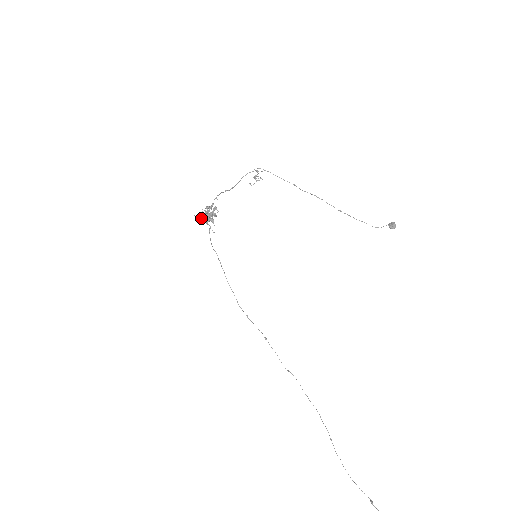
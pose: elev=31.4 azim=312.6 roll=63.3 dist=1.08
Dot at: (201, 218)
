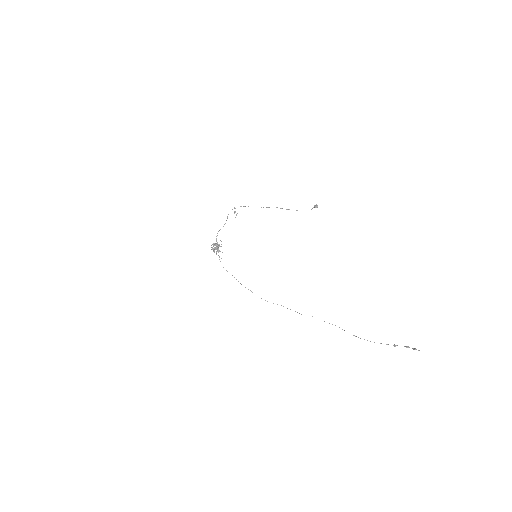
Dot at: (213, 251)
